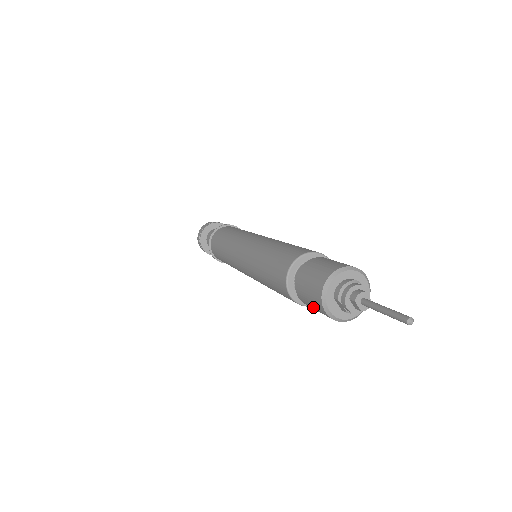
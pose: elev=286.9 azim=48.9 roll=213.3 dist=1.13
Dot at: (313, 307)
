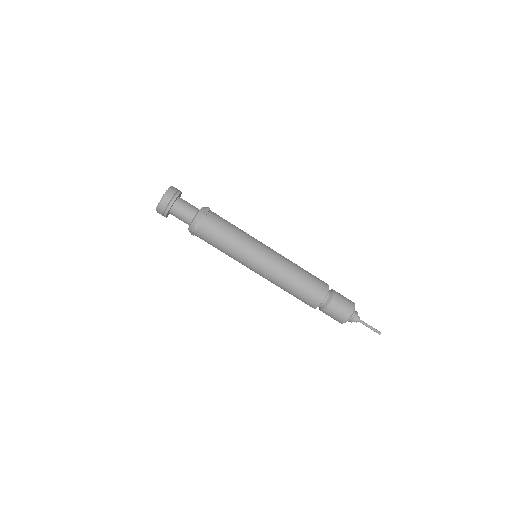
Dot at: occluded
